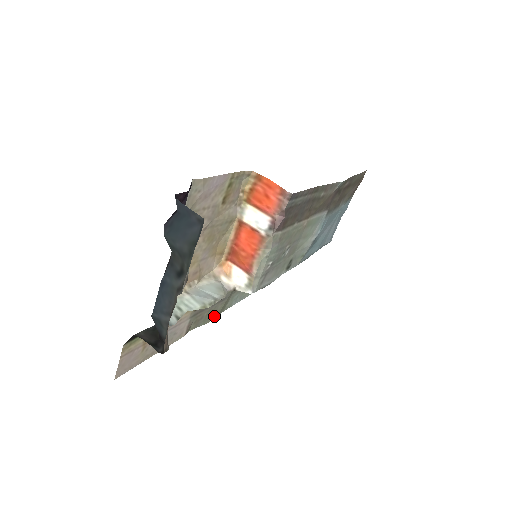
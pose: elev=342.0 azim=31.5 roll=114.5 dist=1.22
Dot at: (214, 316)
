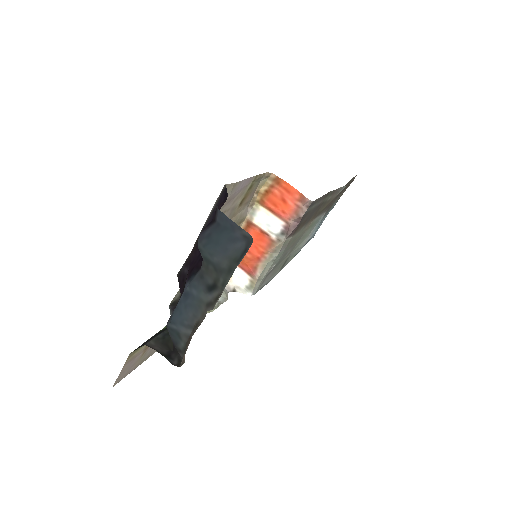
Dot at: occluded
